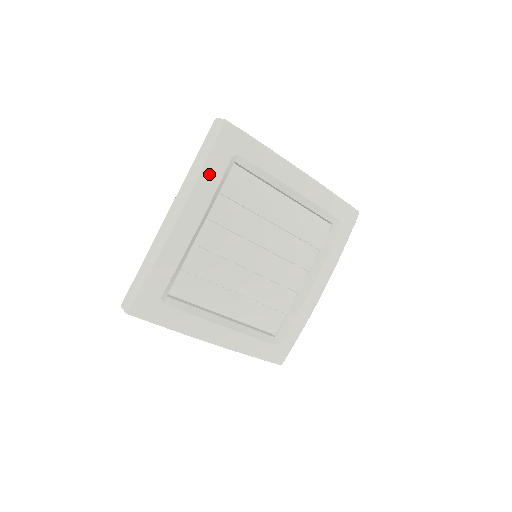
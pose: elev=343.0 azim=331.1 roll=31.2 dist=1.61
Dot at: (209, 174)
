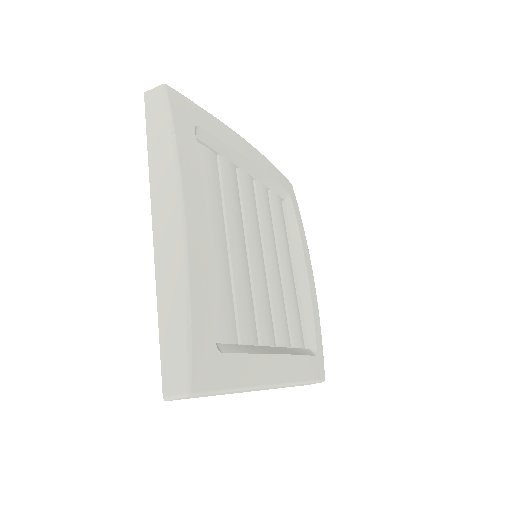
Dot at: (276, 172)
